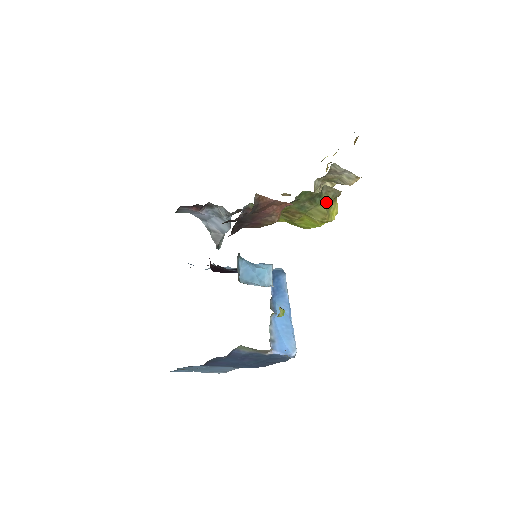
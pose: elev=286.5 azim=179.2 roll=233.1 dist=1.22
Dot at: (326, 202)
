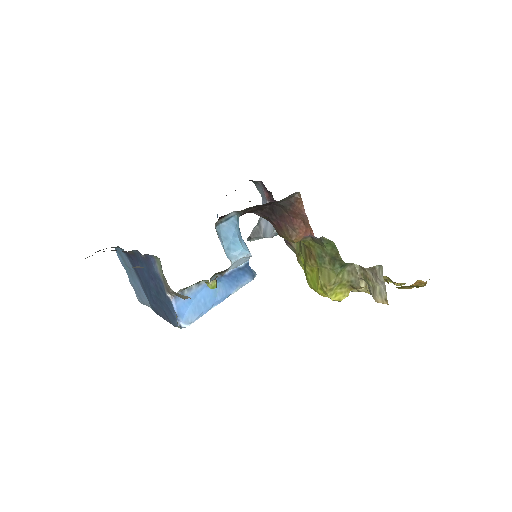
Dot at: (341, 277)
